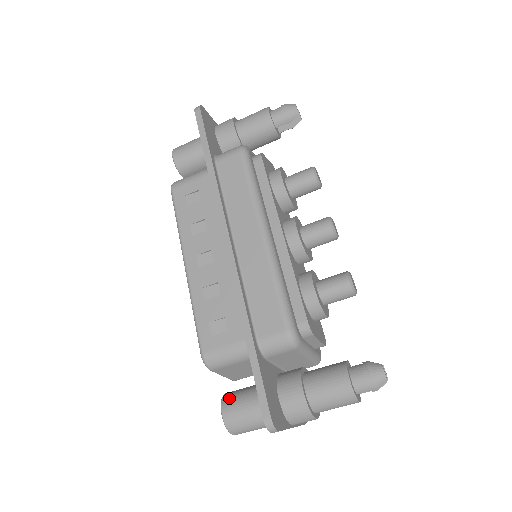
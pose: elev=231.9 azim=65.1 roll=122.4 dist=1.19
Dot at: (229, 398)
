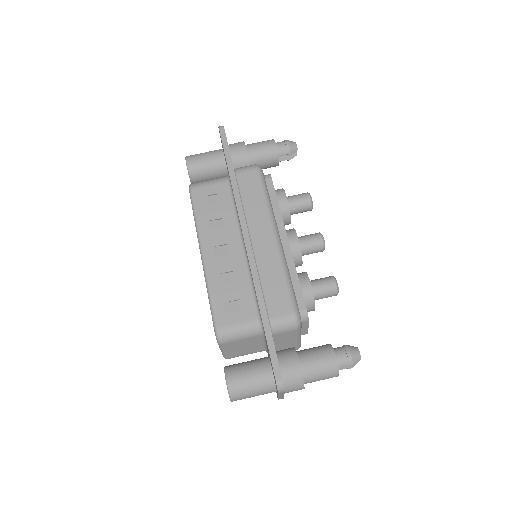
Dot at: (232, 369)
